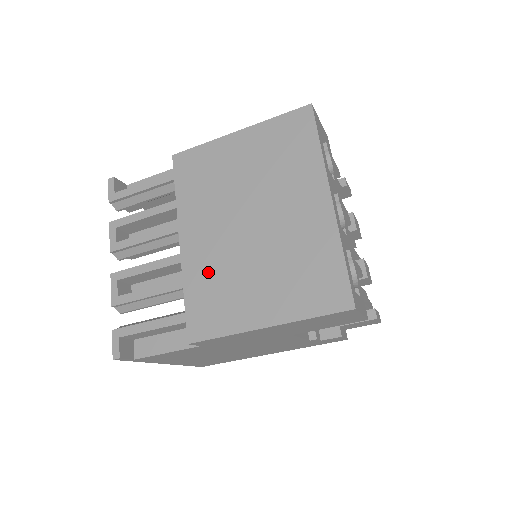
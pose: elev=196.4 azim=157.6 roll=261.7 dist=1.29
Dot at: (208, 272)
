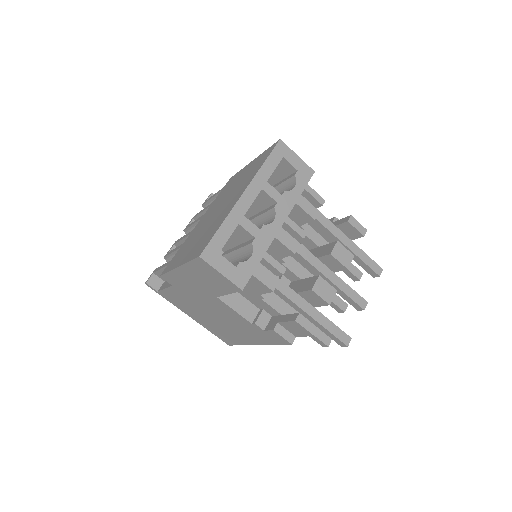
Dot at: (190, 239)
